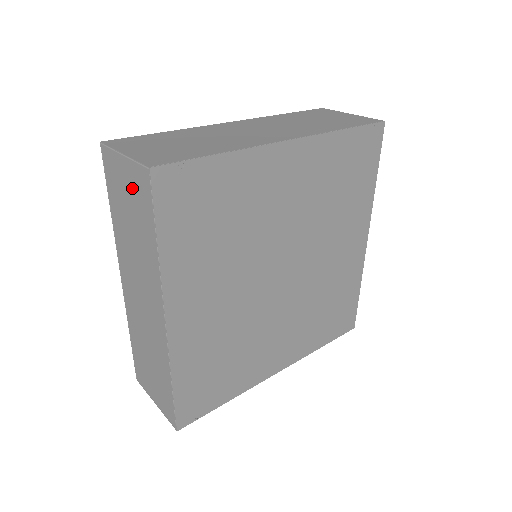
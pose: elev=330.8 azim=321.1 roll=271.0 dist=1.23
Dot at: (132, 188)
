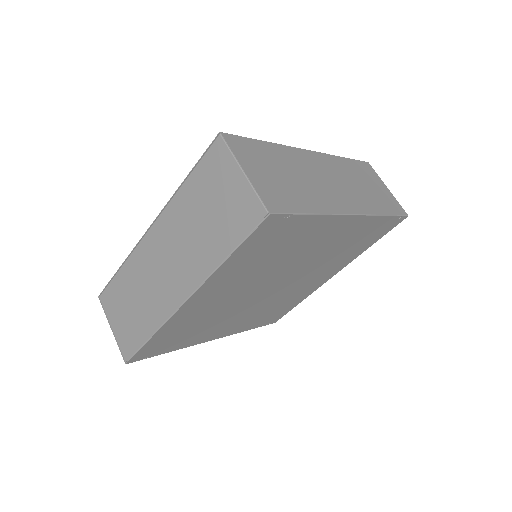
Dot at: (233, 201)
